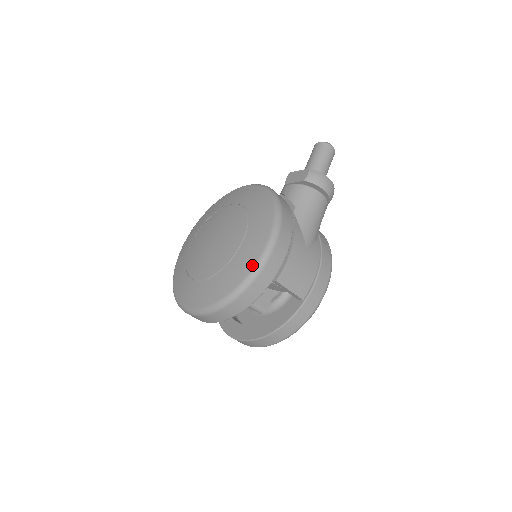
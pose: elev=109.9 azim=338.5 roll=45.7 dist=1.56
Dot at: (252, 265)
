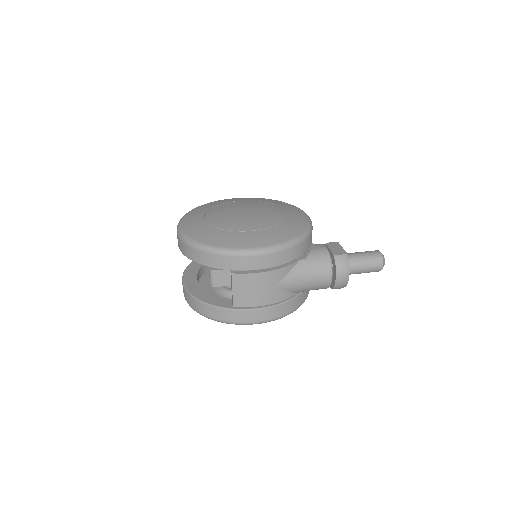
Dot at: (231, 246)
